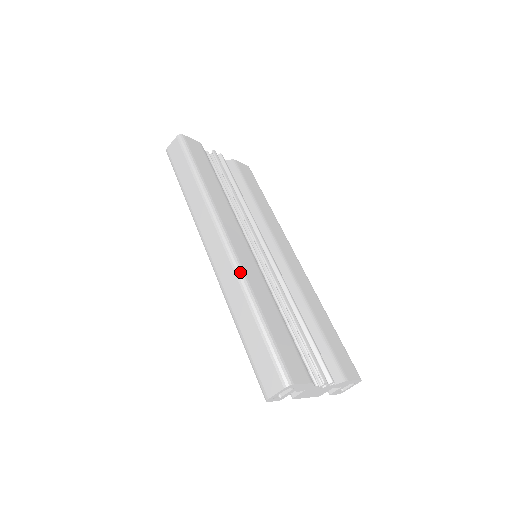
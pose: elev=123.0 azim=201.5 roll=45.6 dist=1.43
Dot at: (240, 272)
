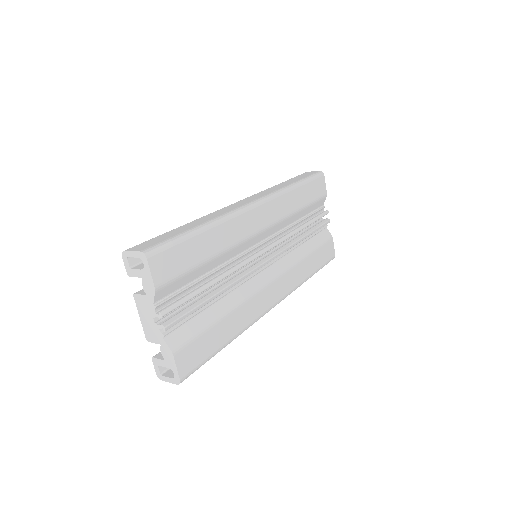
Dot at: (231, 214)
